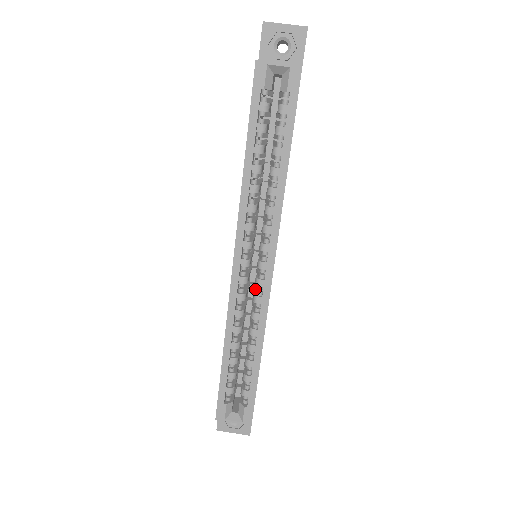
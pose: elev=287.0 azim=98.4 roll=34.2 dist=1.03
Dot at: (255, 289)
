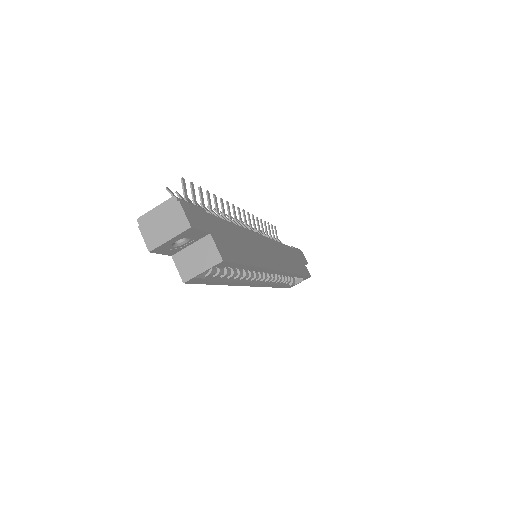
Dot at: occluded
